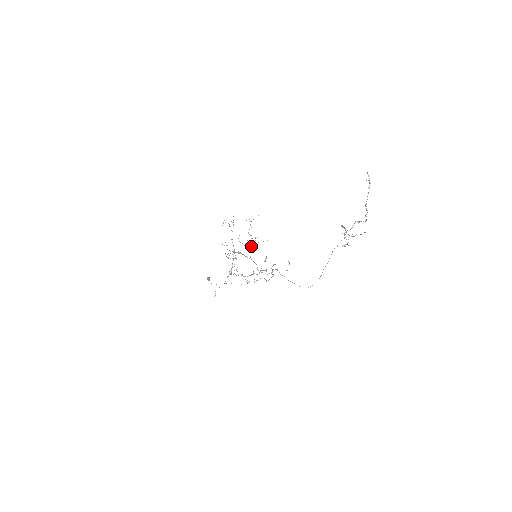
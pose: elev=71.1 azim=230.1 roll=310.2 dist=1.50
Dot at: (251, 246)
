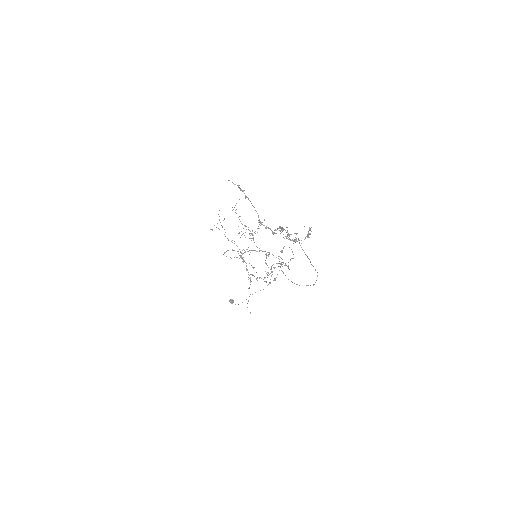
Dot at: (253, 237)
